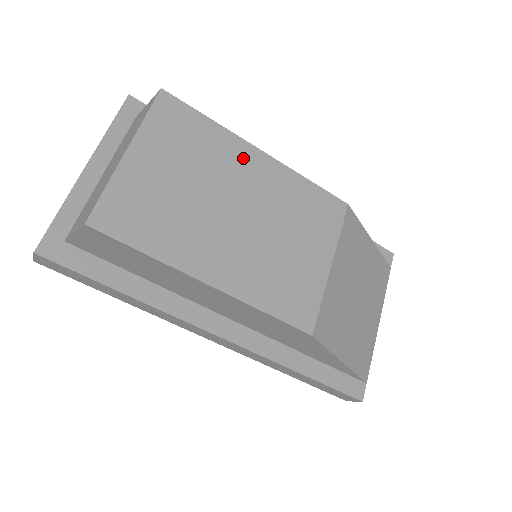
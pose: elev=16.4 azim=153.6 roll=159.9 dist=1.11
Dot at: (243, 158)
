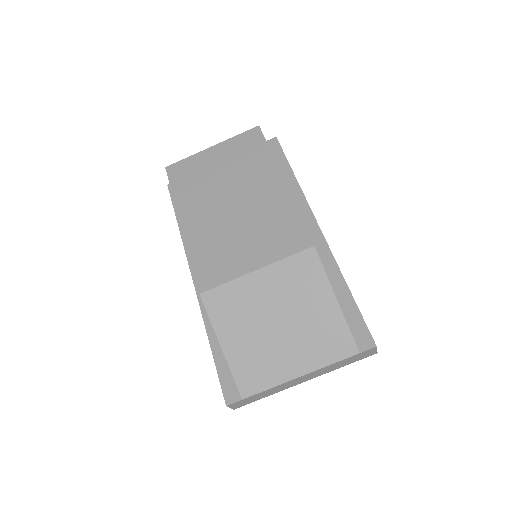
Dot at: (267, 178)
